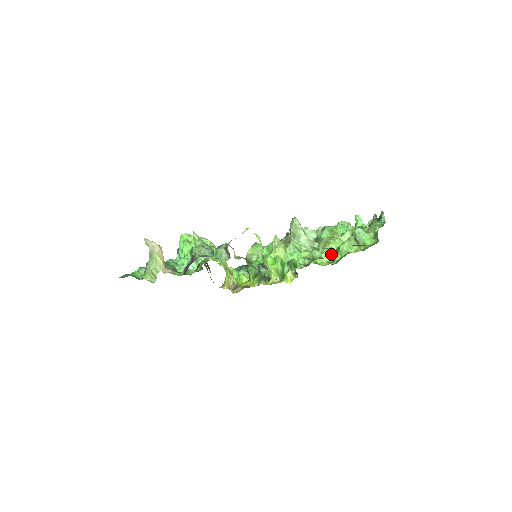
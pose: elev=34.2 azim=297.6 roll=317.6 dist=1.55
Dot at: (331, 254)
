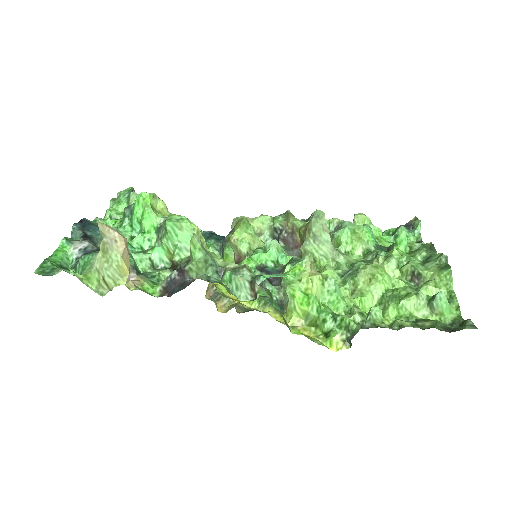
Dot at: (377, 297)
